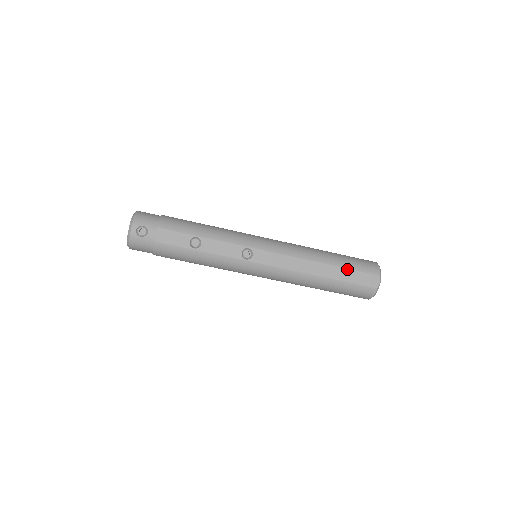
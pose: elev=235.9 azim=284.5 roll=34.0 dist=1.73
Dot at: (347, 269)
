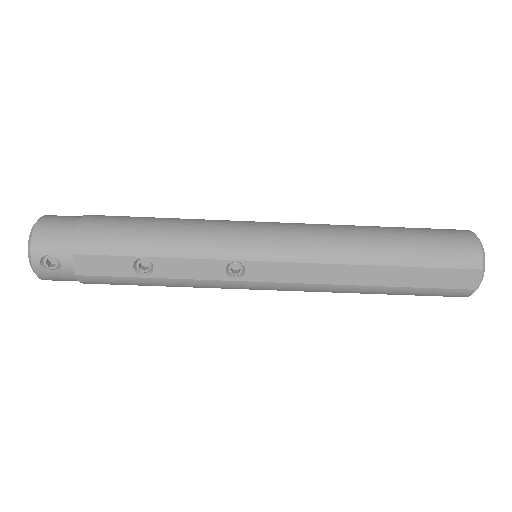
Dot at: (419, 268)
